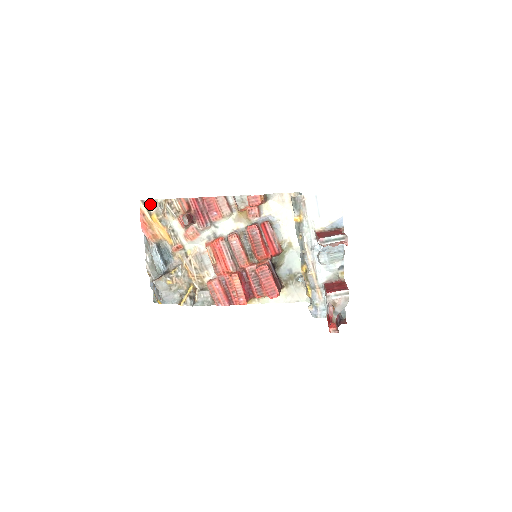
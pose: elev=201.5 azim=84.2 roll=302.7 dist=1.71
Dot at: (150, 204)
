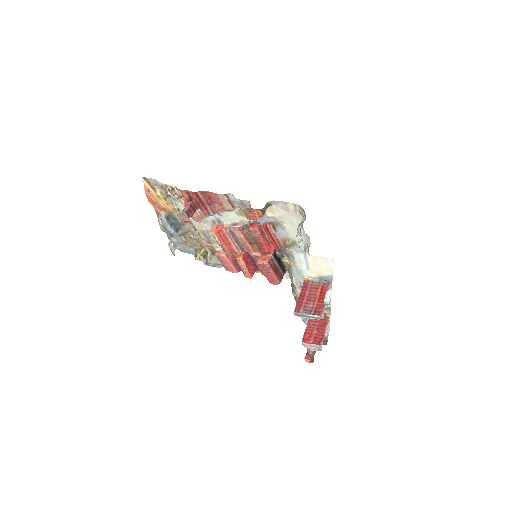
Dot at: (153, 182)
